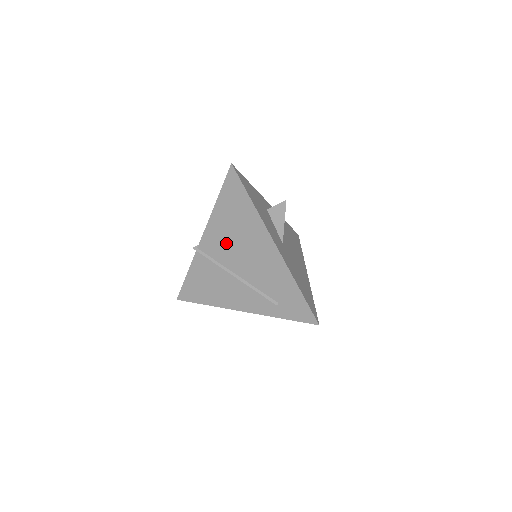
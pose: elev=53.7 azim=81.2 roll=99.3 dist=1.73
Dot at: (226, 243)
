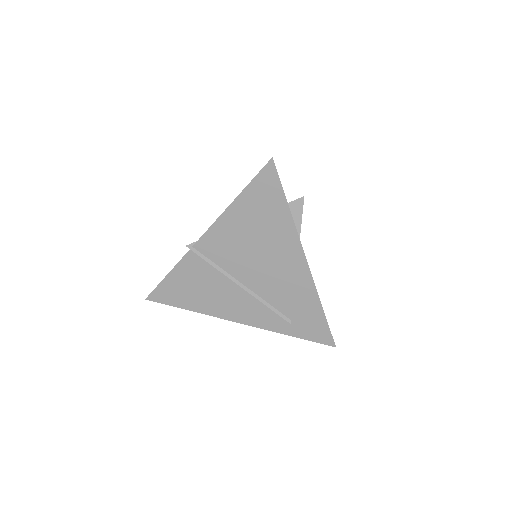
Dot at: (238, 248)
